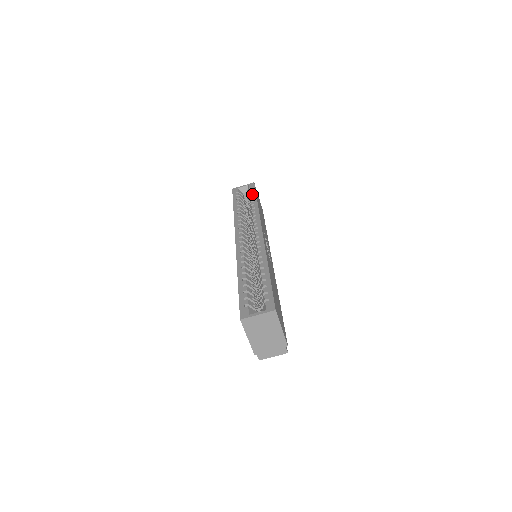
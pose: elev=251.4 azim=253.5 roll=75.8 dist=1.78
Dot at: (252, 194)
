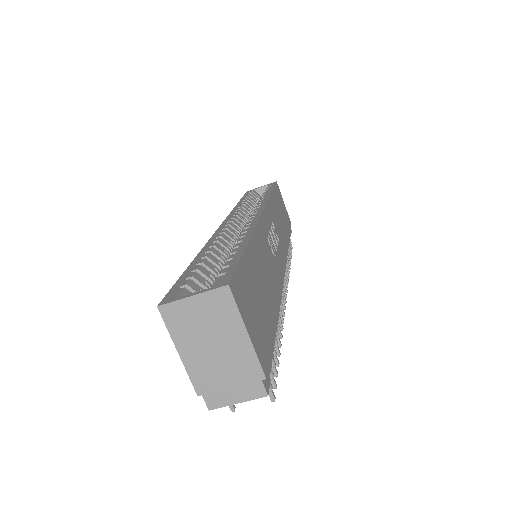
Dot at: occluded
